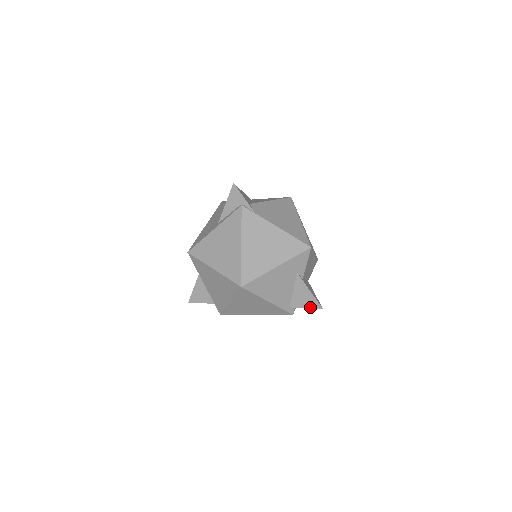
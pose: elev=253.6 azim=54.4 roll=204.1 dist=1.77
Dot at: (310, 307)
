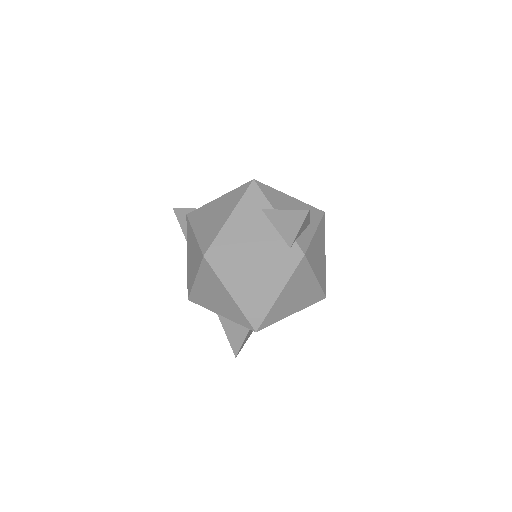
Dot at: (301, 224)
